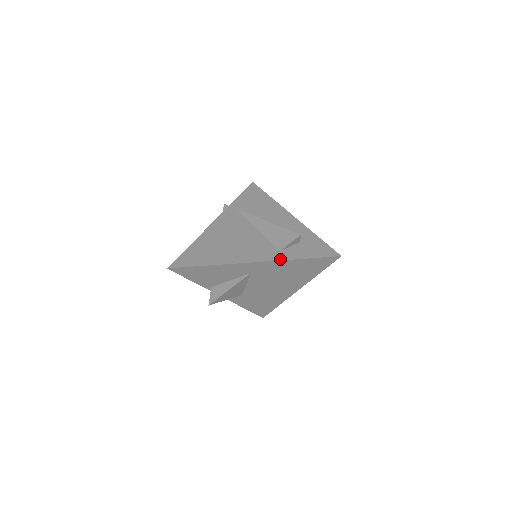
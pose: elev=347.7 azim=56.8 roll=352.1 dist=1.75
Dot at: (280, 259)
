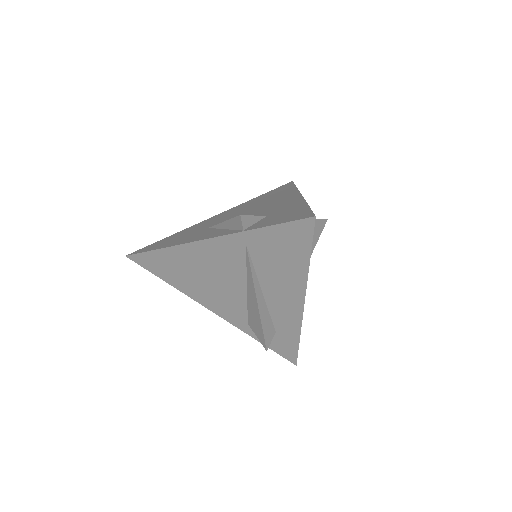
Dot at: (240, 329)
